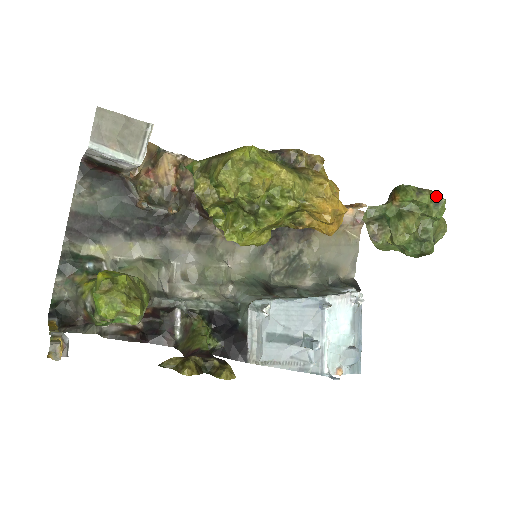
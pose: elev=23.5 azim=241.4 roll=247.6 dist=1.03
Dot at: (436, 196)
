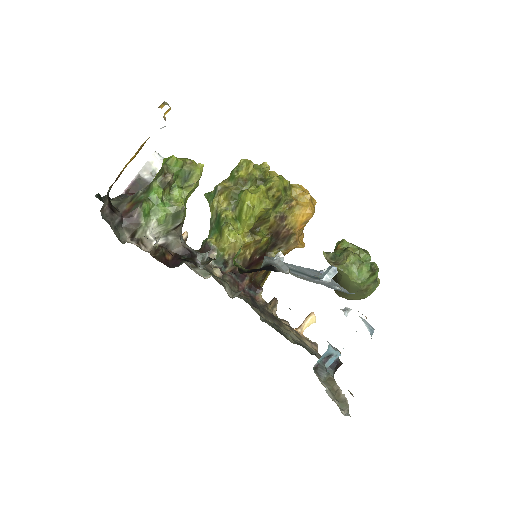
Dot at: (361, 248)
